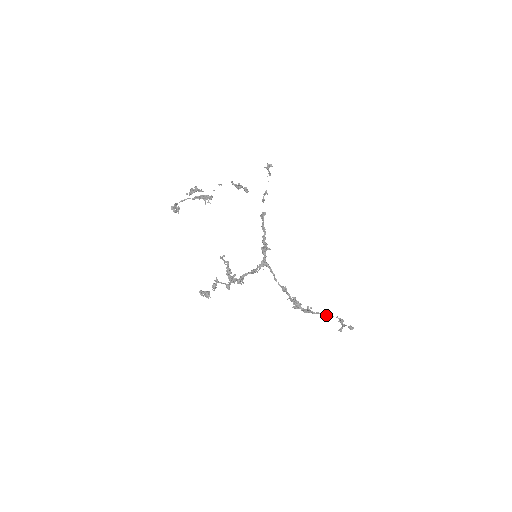
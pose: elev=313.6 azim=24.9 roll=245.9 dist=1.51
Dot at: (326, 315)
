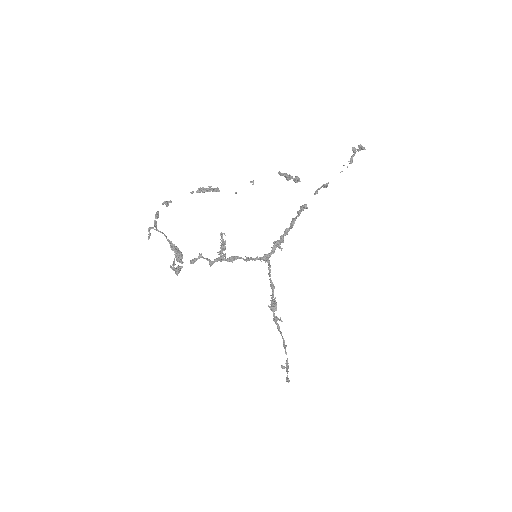
Dot at: (283, 345)
